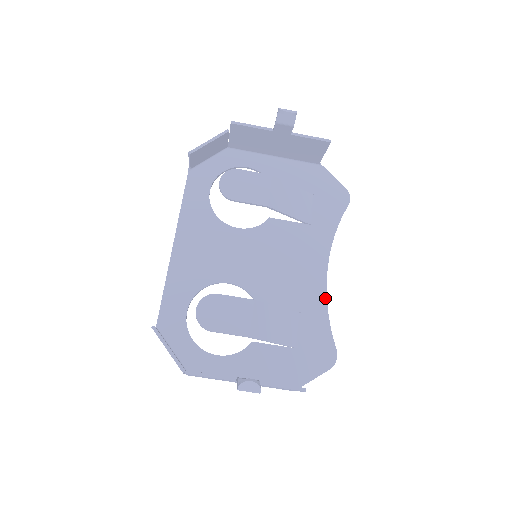
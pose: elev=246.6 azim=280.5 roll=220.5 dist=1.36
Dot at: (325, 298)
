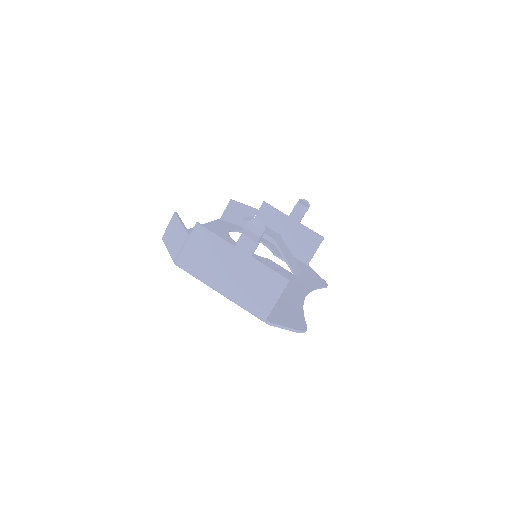
Dot at: (302, 303)
